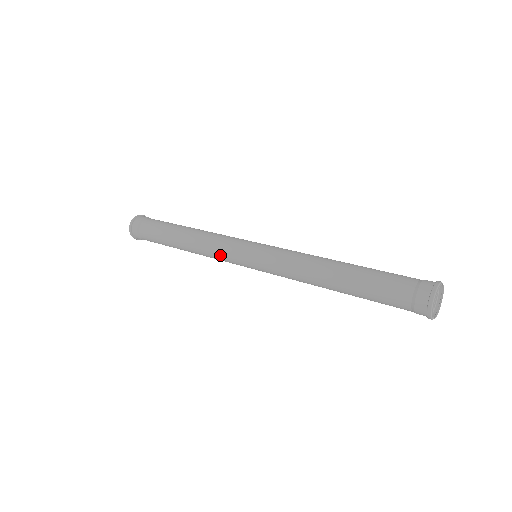
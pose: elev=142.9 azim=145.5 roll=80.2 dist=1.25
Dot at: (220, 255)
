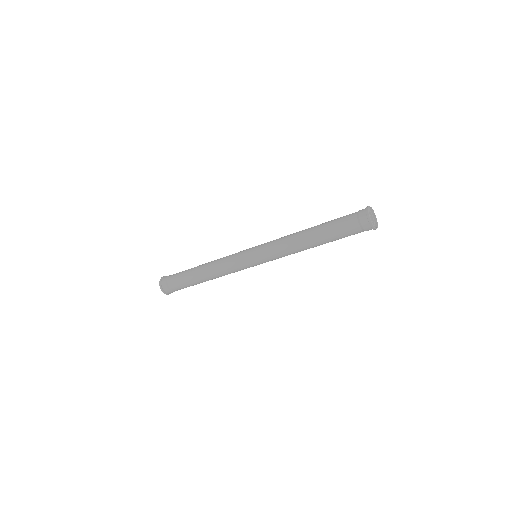
Dot at: (235, 270)
